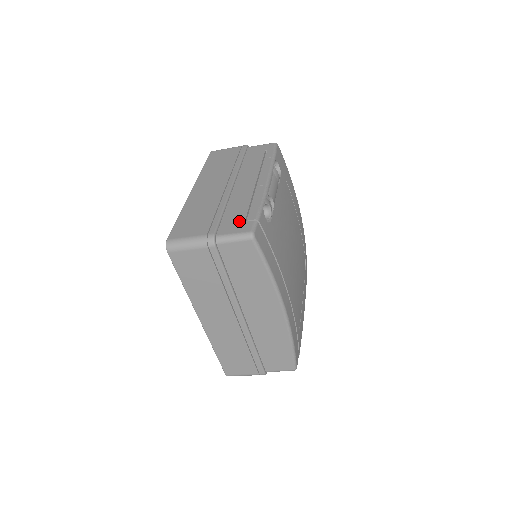
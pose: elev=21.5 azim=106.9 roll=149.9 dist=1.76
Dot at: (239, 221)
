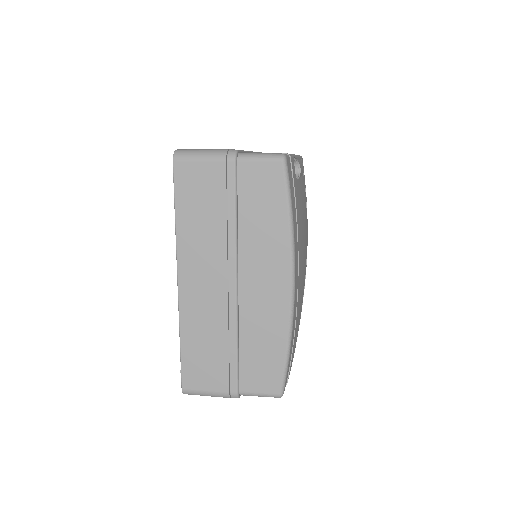
Dot at: occluded
